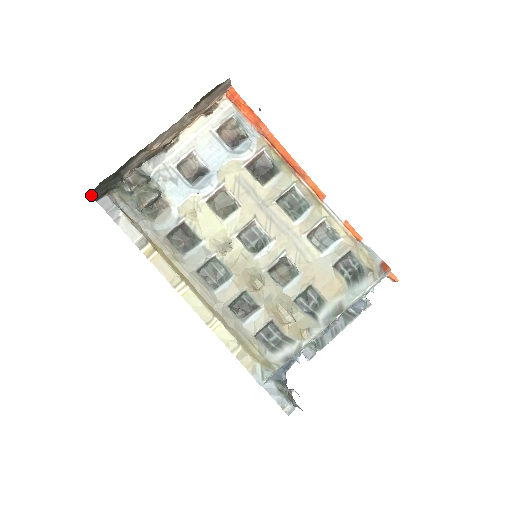
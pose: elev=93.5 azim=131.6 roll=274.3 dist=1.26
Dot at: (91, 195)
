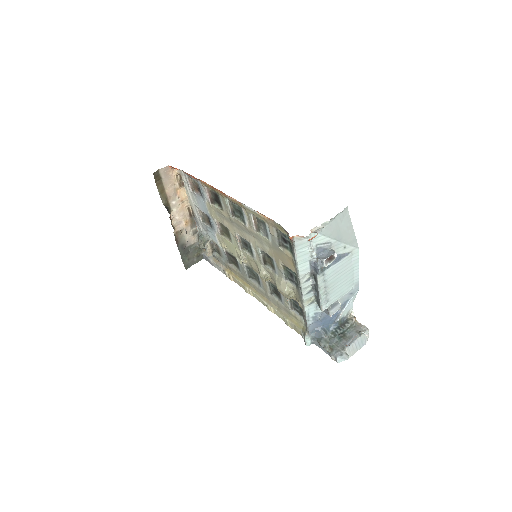
Dot at: (190, 265)
